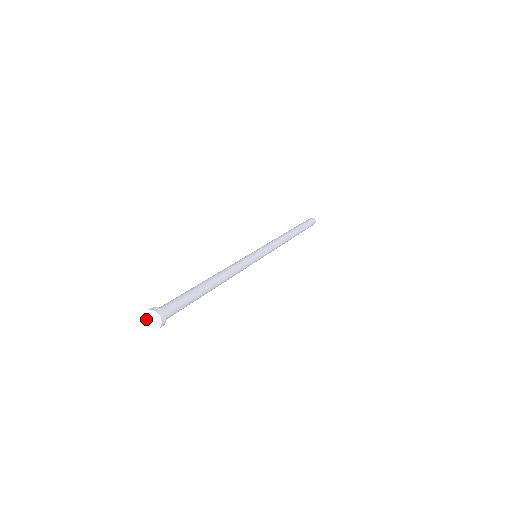
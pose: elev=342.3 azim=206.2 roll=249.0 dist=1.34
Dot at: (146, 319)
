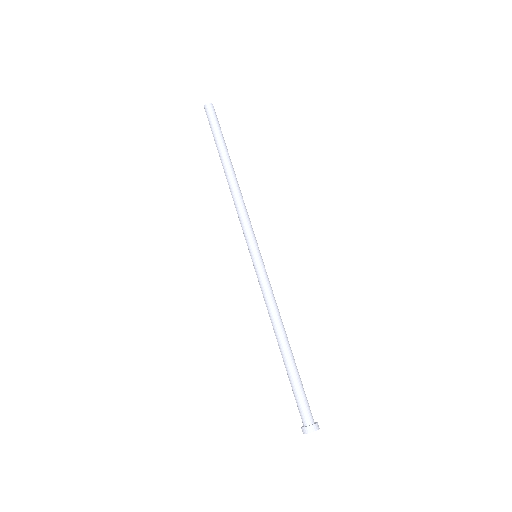
Dot at: occluded
